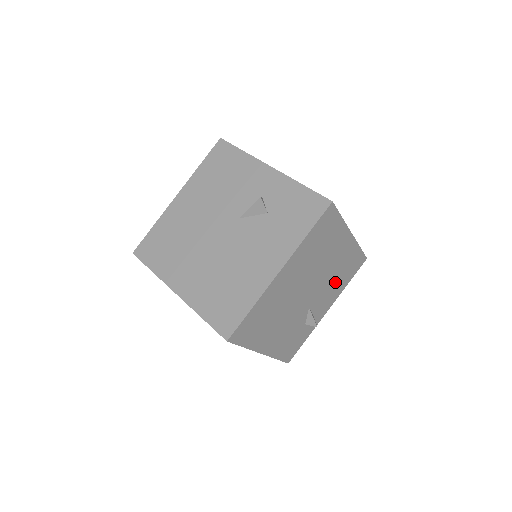
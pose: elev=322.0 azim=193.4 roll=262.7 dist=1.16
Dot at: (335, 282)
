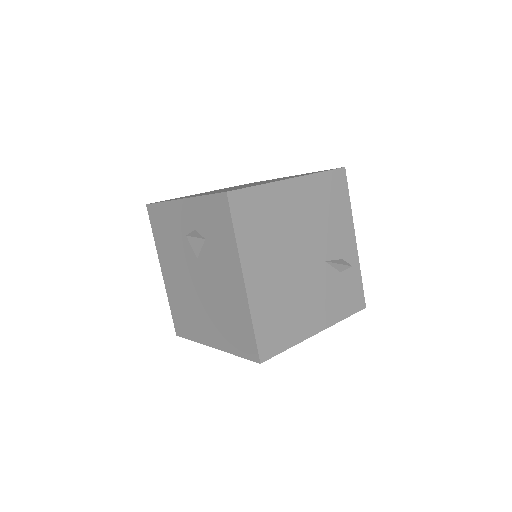
Dot at: (330, 219)
